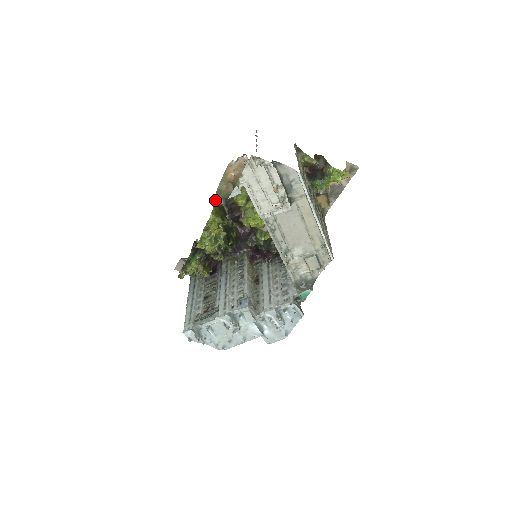
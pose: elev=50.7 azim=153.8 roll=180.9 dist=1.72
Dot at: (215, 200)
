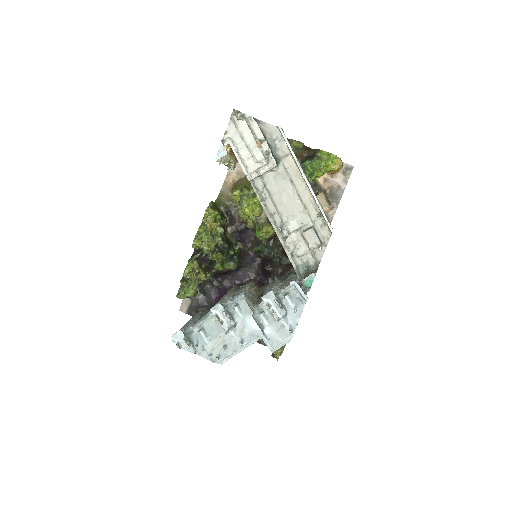
Dot at: (214, 203)
